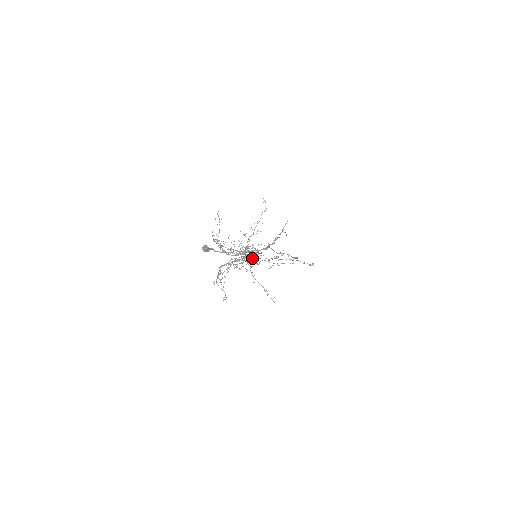
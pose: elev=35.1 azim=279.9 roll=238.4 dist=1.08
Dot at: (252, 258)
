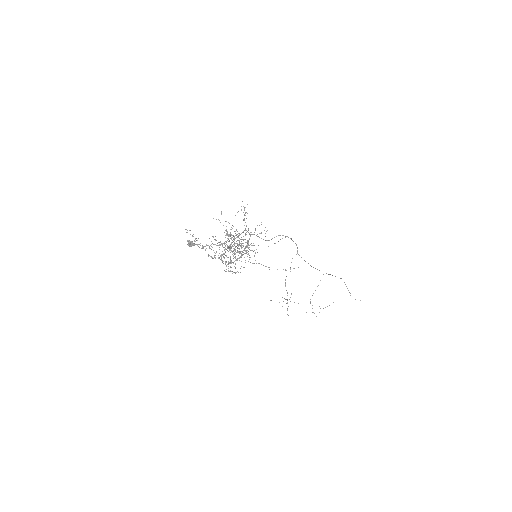
Dot at: occluded
